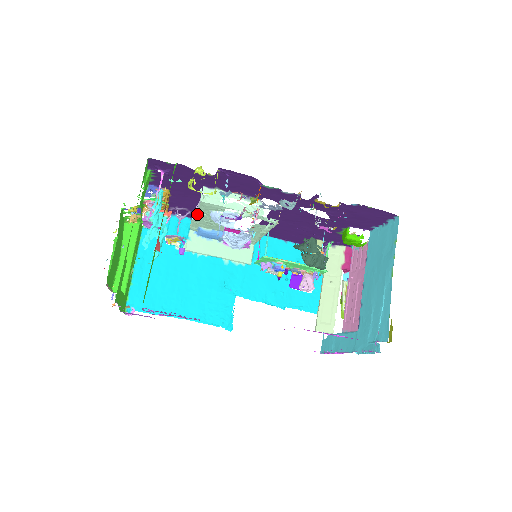
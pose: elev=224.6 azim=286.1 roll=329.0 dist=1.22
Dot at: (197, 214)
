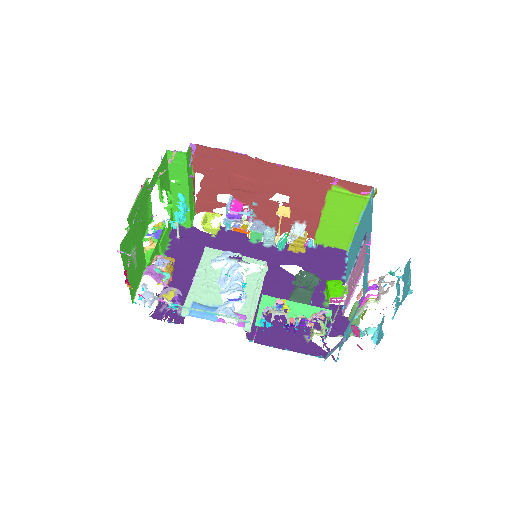
Dot at: (197, 274)
